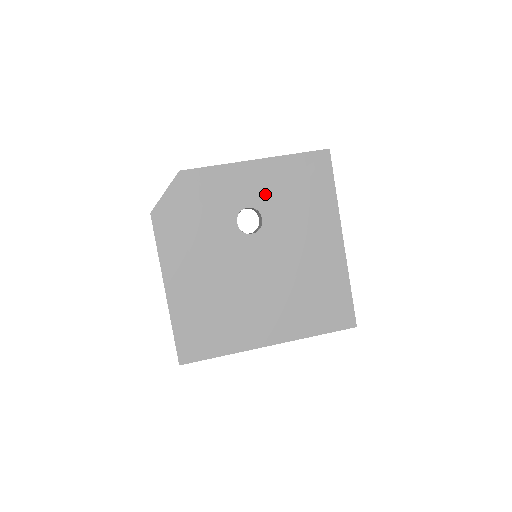
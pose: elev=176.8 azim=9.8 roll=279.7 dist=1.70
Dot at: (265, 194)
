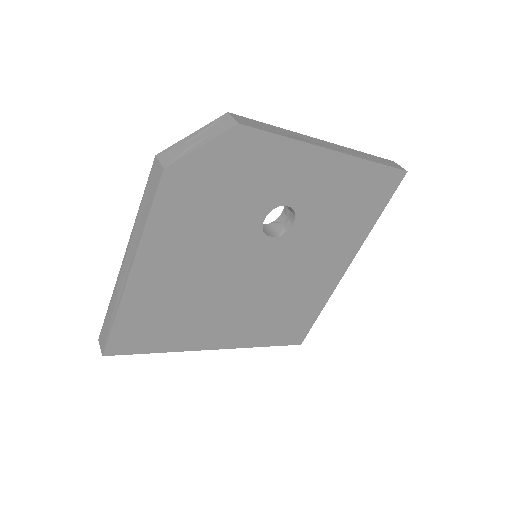
Dot at: (315, 197)
